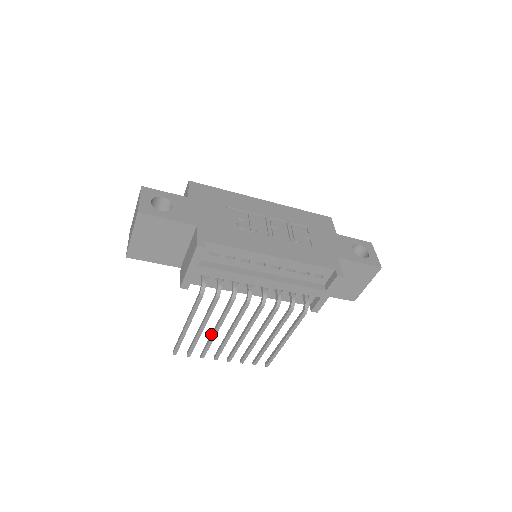
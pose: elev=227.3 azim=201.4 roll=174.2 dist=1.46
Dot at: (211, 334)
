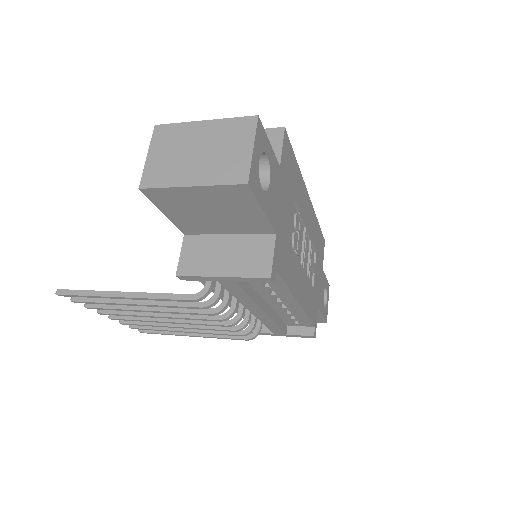
Dot at: occluded
